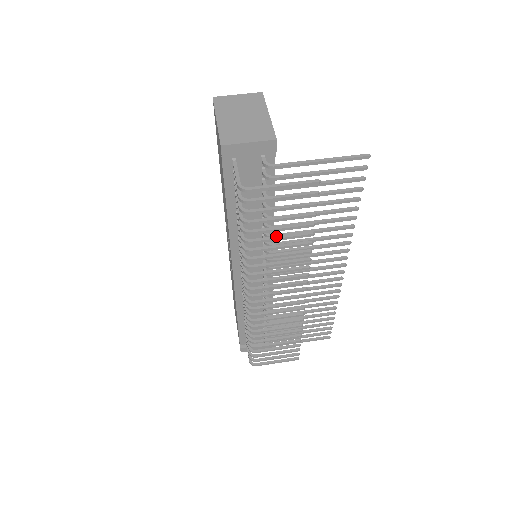
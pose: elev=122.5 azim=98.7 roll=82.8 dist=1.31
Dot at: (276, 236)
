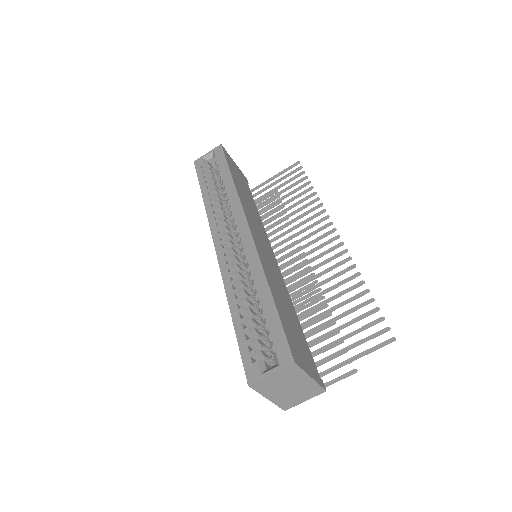
Dot at: (308, 337)
